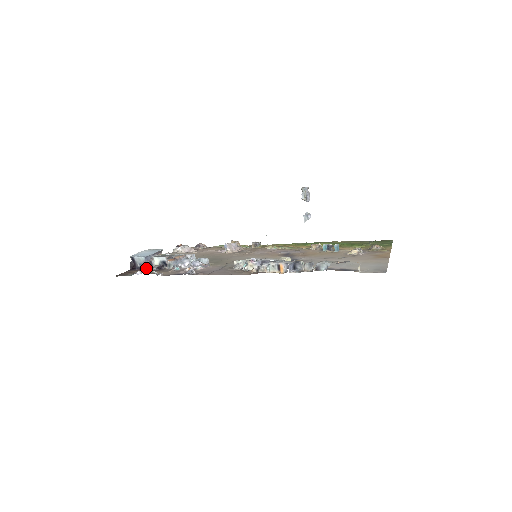
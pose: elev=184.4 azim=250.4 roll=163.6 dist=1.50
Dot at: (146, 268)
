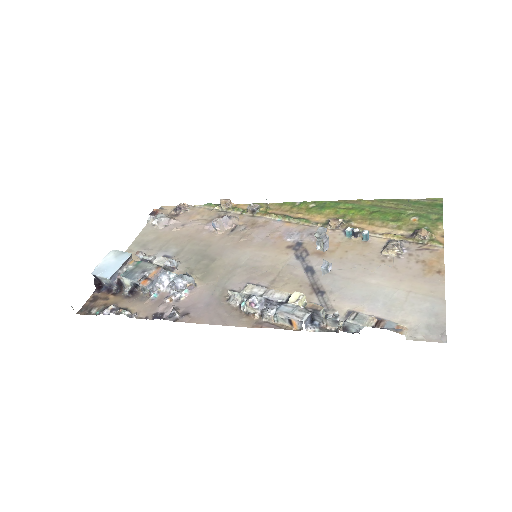
Dot at: (115, 290)
